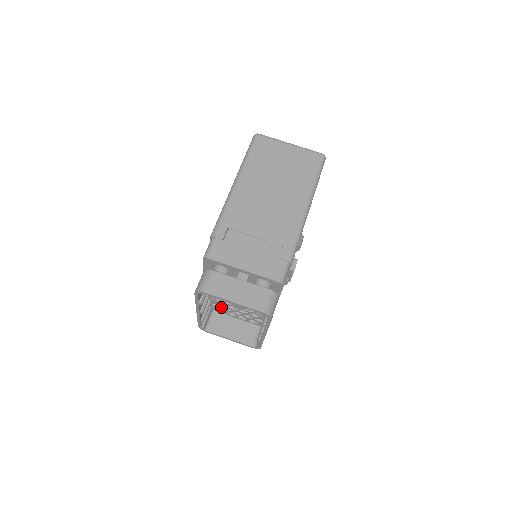
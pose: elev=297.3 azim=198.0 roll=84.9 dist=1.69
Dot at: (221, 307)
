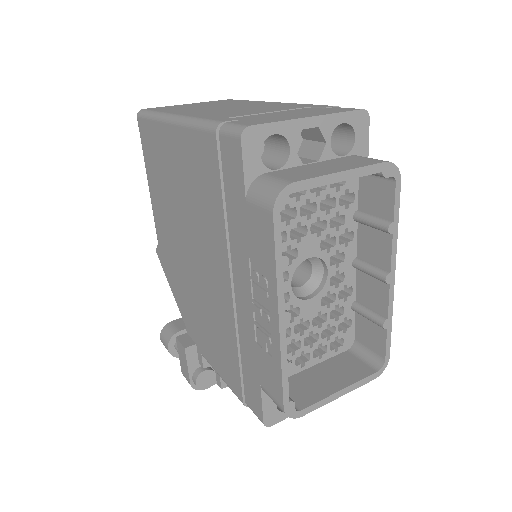
Dot at: occluded
